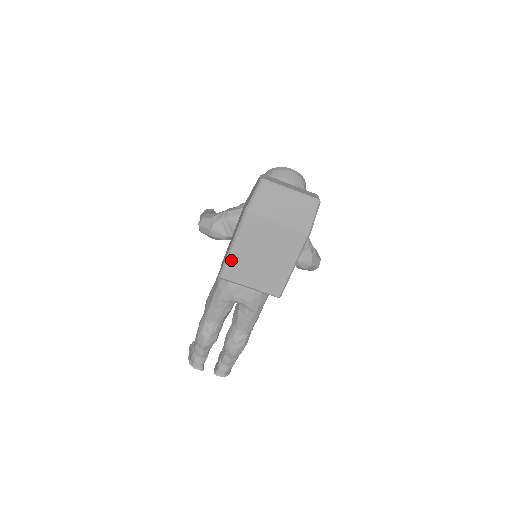
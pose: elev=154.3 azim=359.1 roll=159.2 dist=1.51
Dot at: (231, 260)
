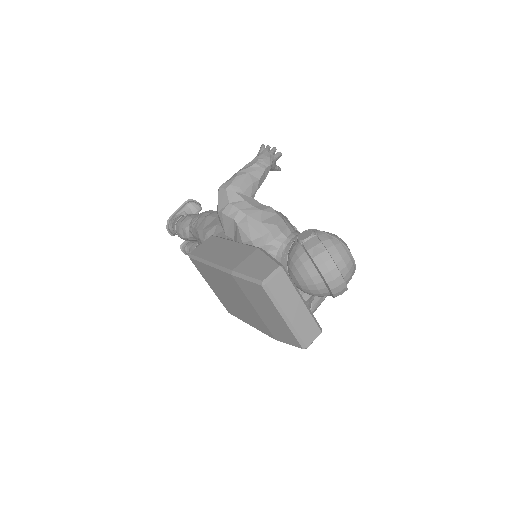
Dot at: (202, 265)
